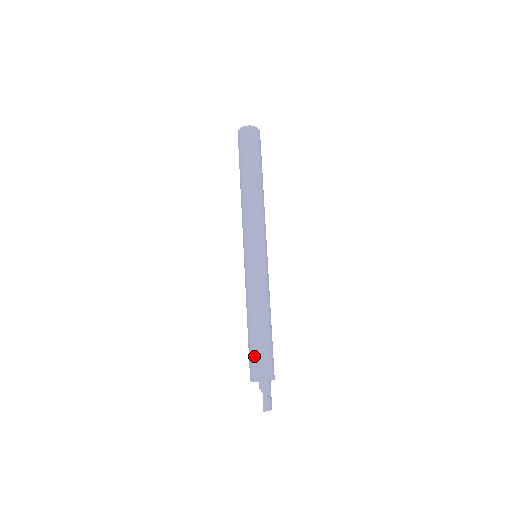
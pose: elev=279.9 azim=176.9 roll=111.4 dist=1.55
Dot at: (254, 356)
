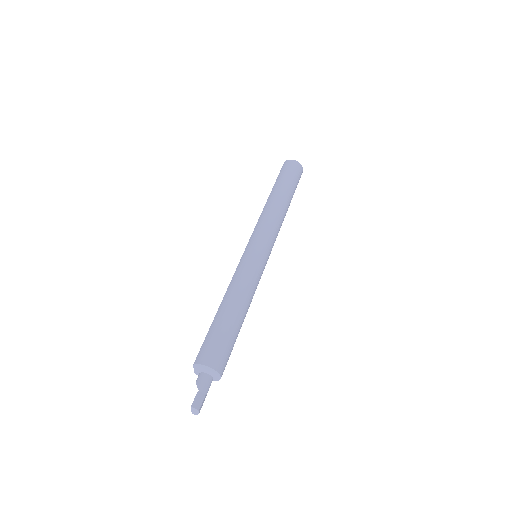
Dot at: (214, 337)
